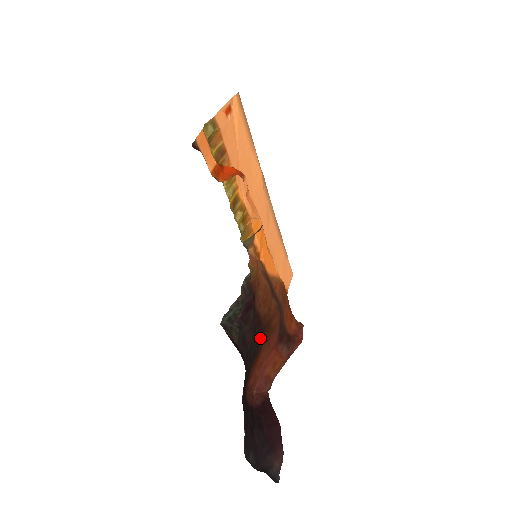
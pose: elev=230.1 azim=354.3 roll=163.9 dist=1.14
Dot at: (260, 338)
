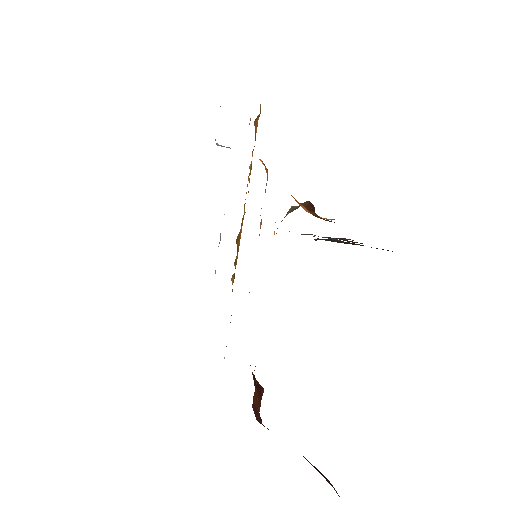
Dot at: occluded
